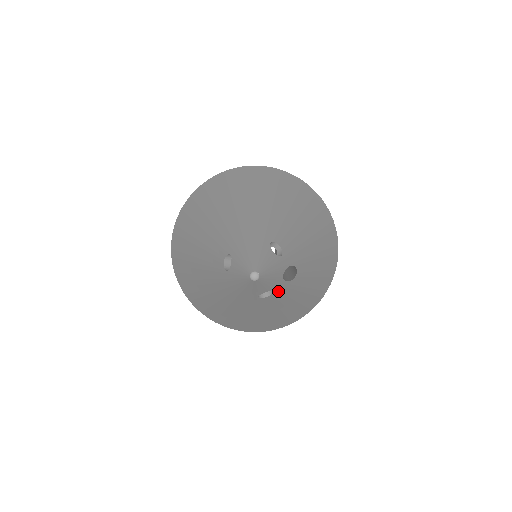
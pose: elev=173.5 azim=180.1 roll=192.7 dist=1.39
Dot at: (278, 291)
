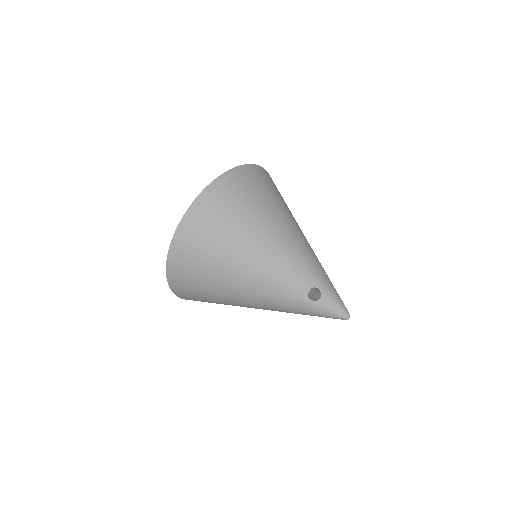
Dot at: occluded
